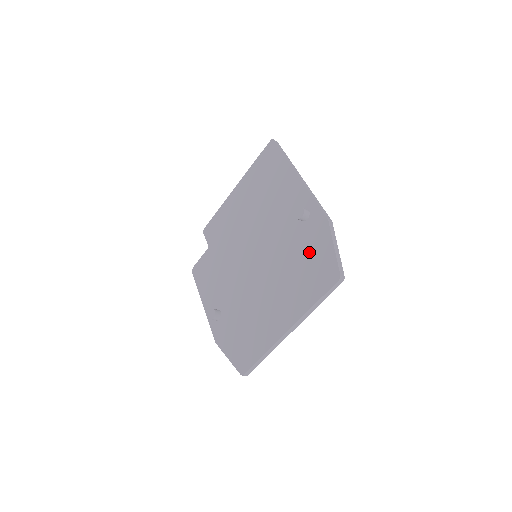
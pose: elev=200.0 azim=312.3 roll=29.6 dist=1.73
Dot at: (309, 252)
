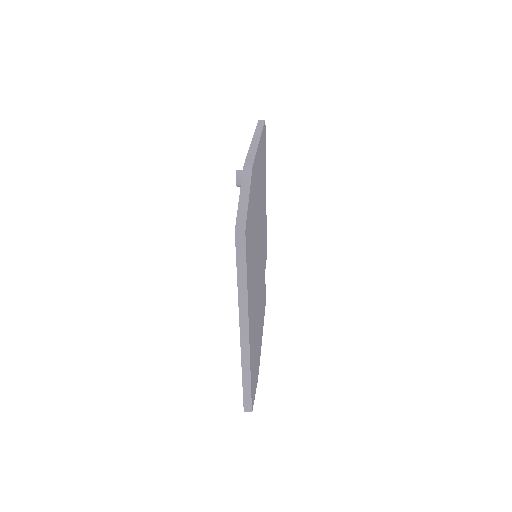
Dot at: occluded
